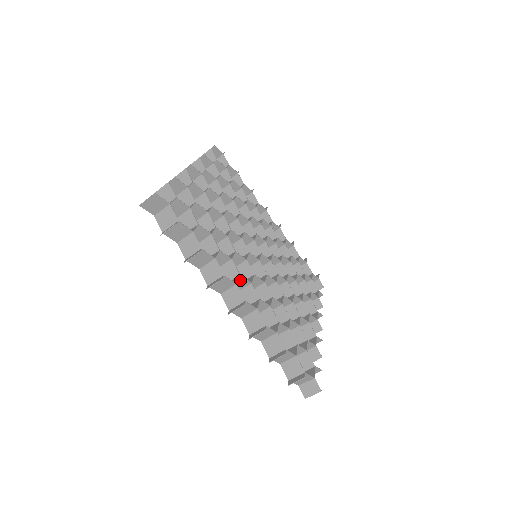
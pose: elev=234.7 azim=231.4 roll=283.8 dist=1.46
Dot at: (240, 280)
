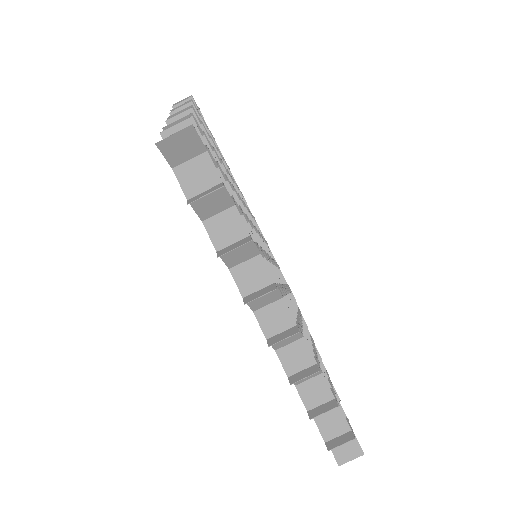
Dot at: occluded
